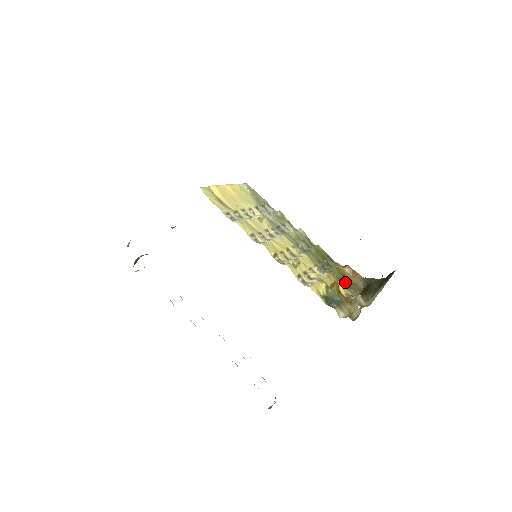
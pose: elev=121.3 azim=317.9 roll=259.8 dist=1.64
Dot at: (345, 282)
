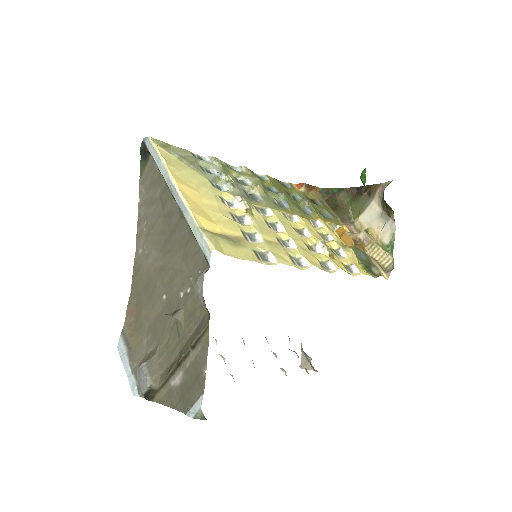
Dot at: (320, 210)
